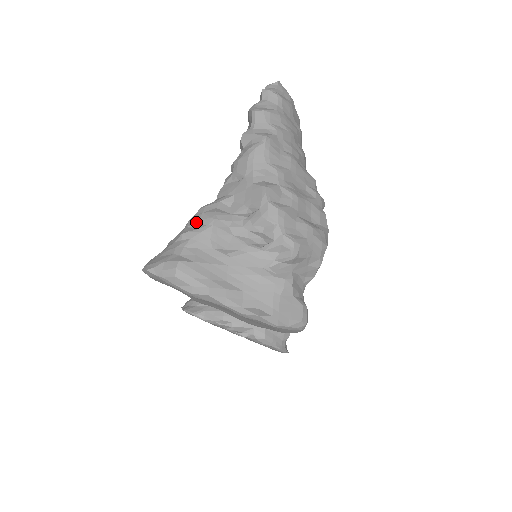
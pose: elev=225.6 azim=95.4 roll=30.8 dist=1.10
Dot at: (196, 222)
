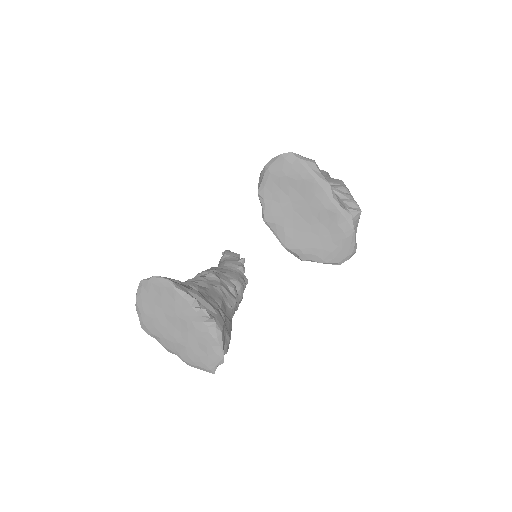
Dot at: occluded
